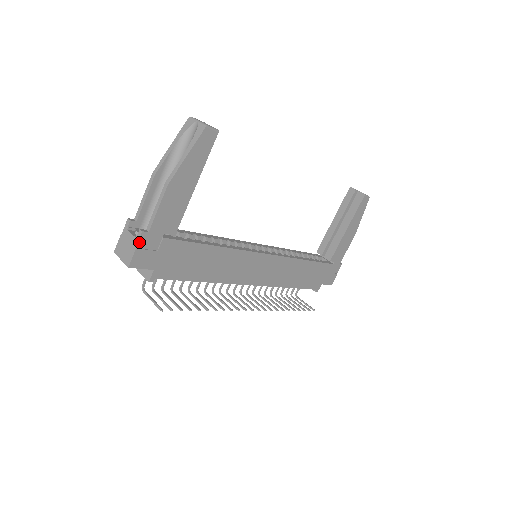
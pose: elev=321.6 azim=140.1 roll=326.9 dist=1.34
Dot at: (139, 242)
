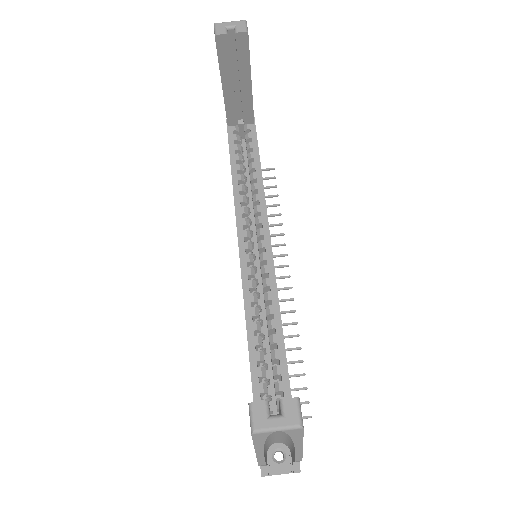
Dot at: occluded
